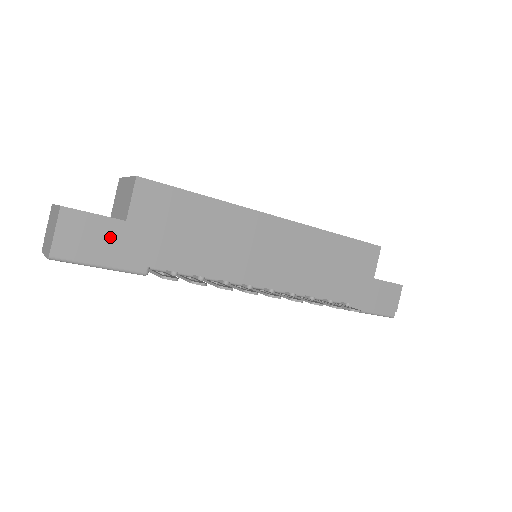
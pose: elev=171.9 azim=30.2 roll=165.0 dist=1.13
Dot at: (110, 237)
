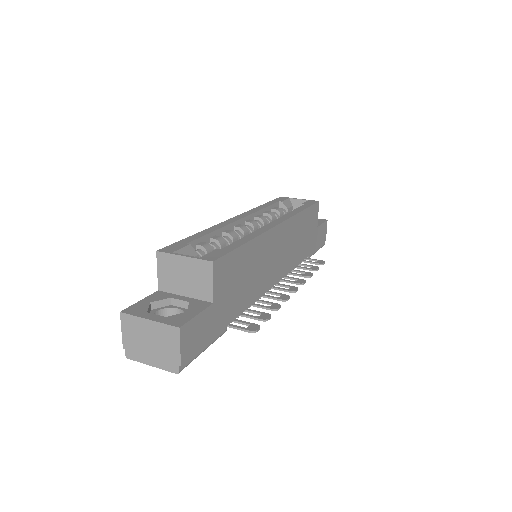
Dot at: (208, 324)
